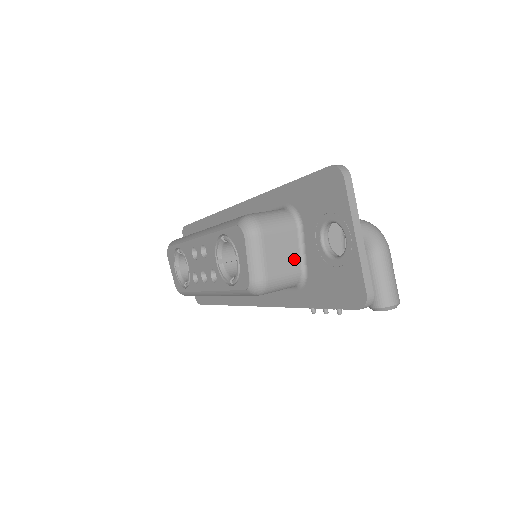
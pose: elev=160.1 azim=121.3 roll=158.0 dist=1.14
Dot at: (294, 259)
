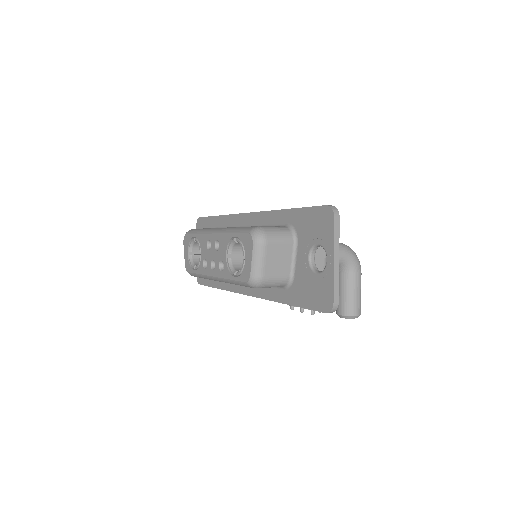
Dot at: (286, 266)
